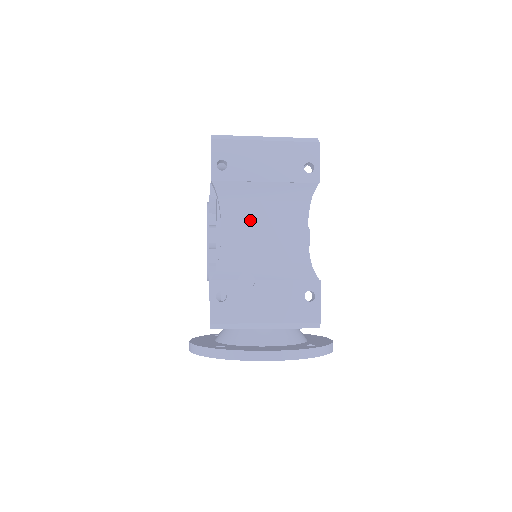
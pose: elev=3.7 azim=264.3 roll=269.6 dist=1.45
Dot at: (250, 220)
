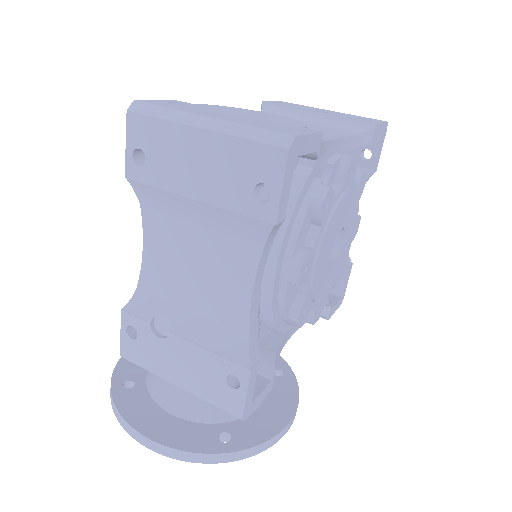
Dot at: (177, 246)
